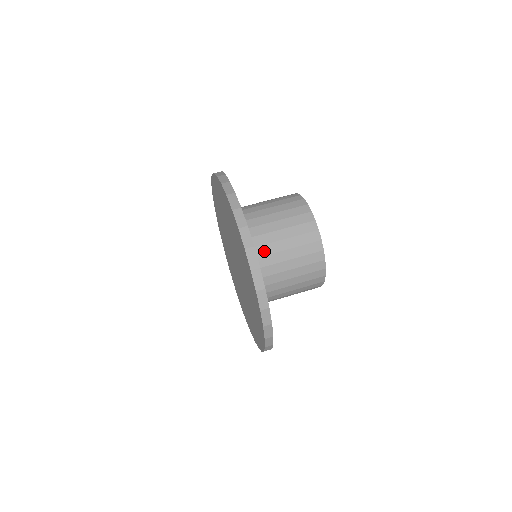
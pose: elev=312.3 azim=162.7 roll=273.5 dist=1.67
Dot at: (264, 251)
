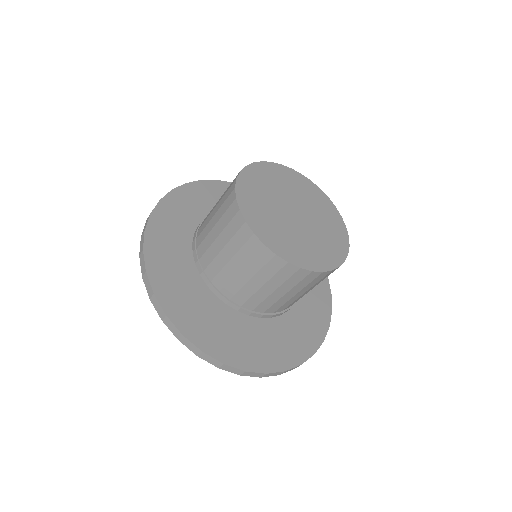
Dot at: (206, 260)
